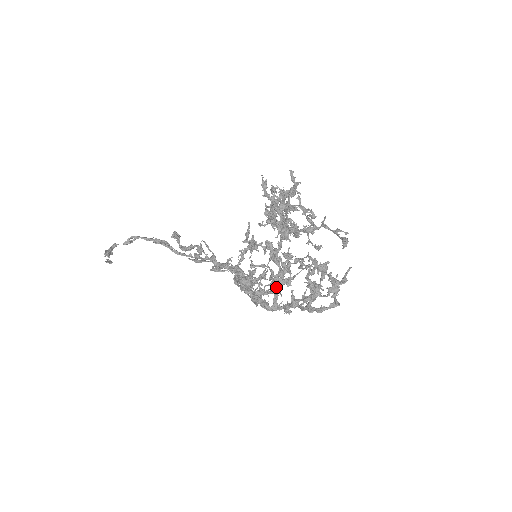
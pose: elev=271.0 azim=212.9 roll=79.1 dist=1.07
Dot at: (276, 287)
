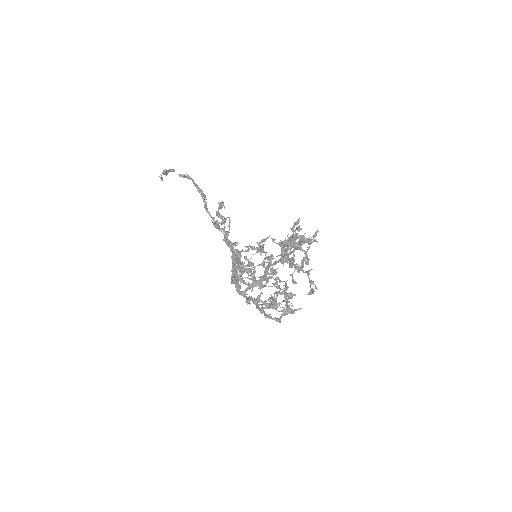
Dot at: (252, 283)
